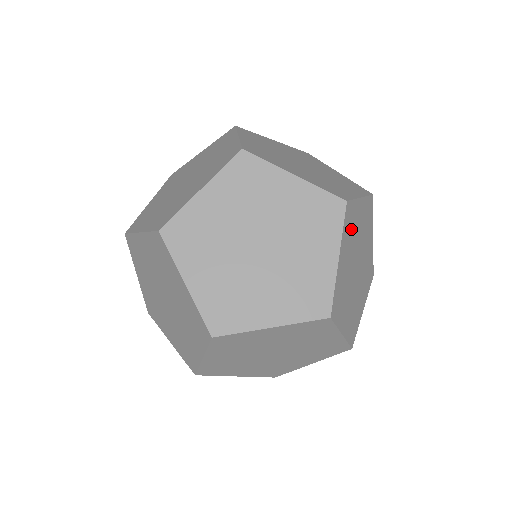
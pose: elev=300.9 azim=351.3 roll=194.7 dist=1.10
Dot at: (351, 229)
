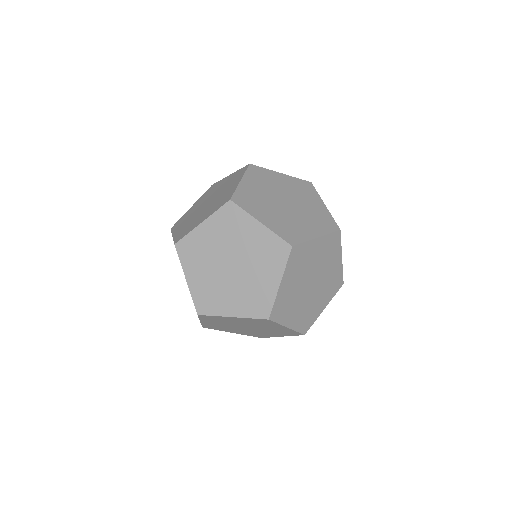
Dot at: occluded
